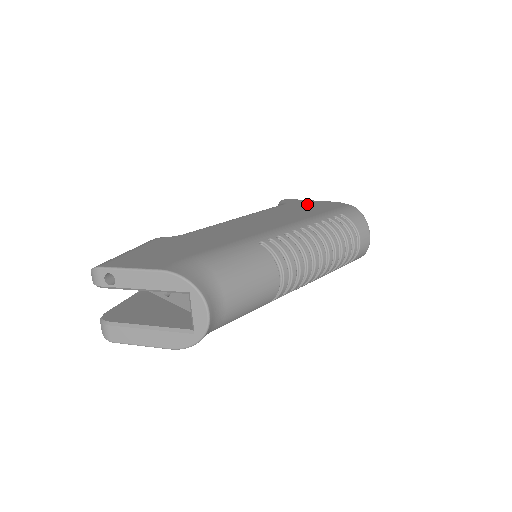
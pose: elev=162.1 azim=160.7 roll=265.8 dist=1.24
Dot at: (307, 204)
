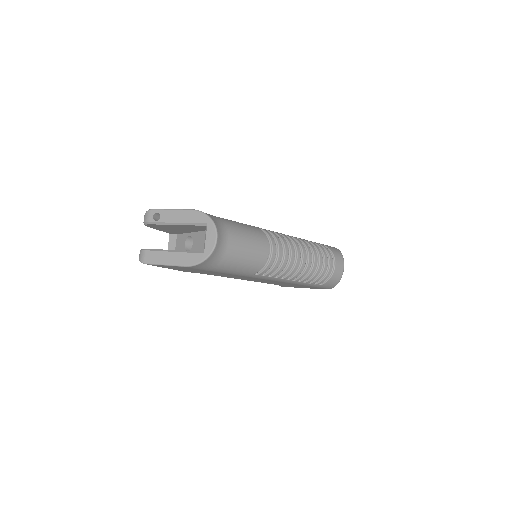
Dot at: occluded
